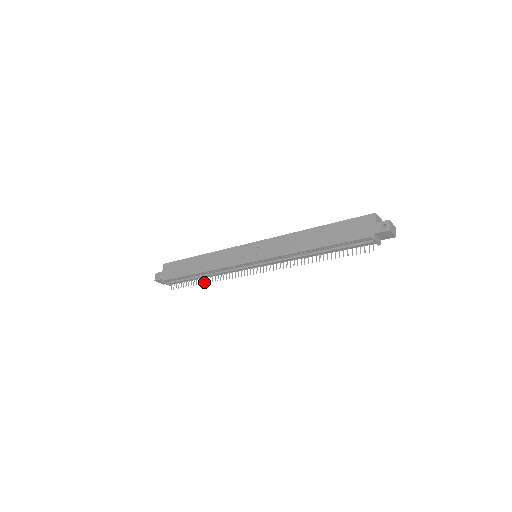
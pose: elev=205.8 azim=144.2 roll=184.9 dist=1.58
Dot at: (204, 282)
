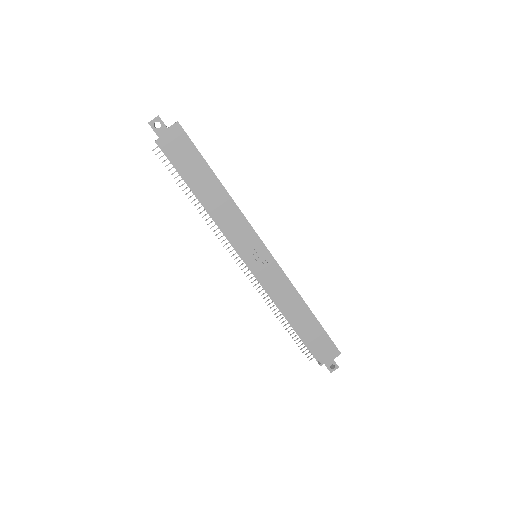
Dot at: occluded
